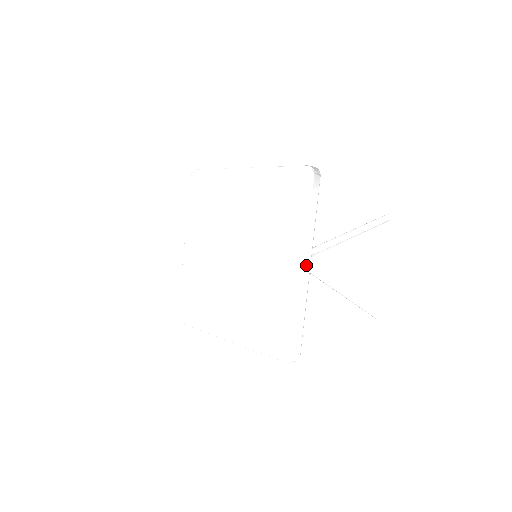
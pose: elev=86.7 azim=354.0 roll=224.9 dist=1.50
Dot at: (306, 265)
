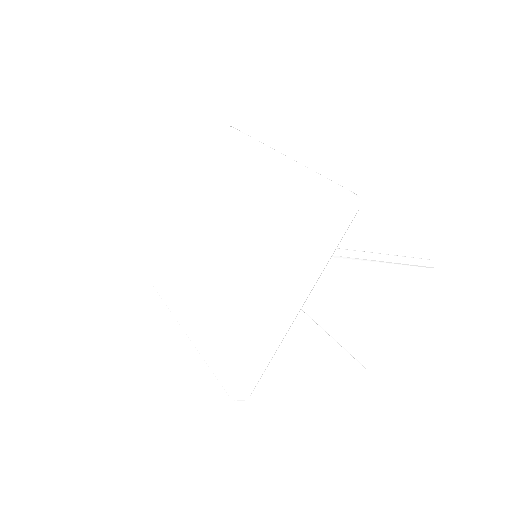
Dot at: occluded
